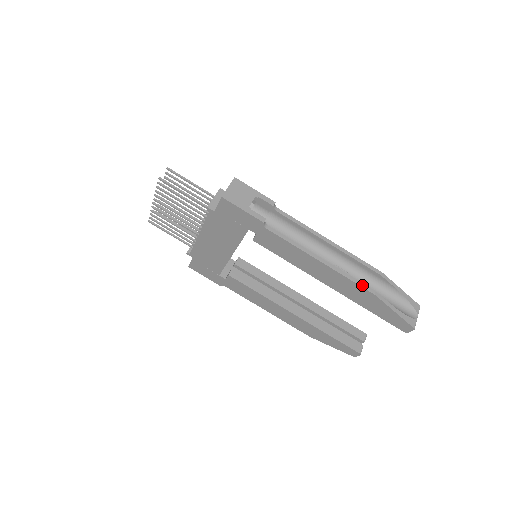
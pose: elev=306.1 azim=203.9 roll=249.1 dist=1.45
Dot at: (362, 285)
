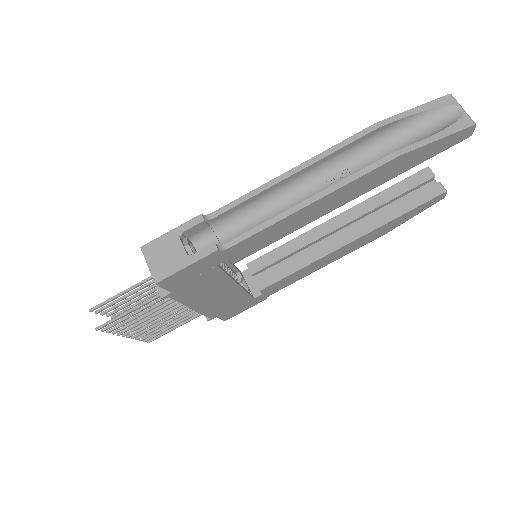
Dot at: (375, 166)
